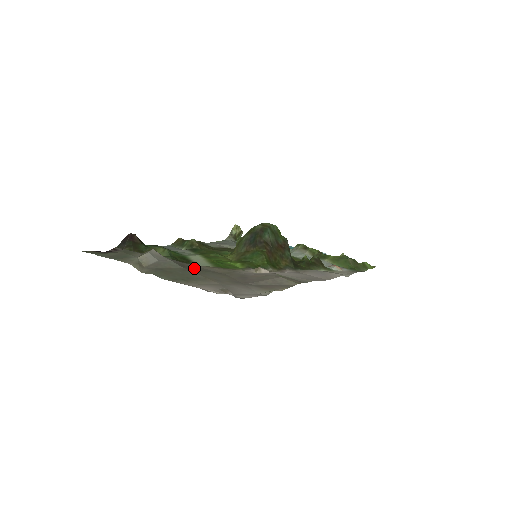
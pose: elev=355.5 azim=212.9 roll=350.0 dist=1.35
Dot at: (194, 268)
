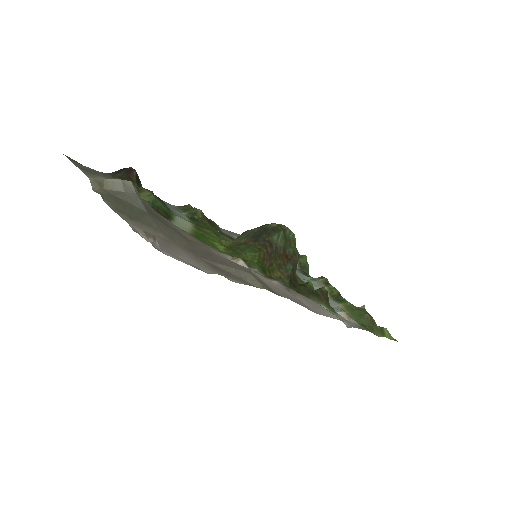
Dot at: (161, 219)
